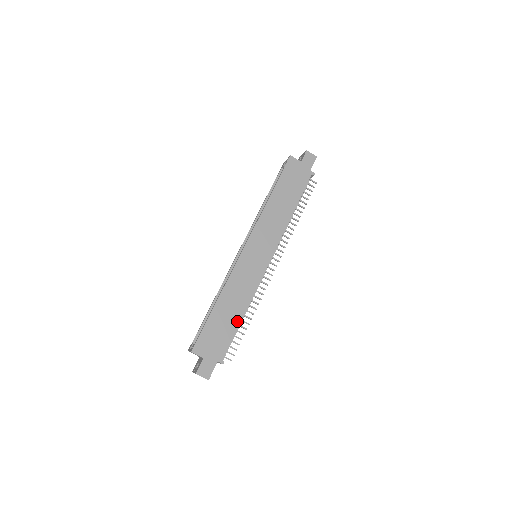
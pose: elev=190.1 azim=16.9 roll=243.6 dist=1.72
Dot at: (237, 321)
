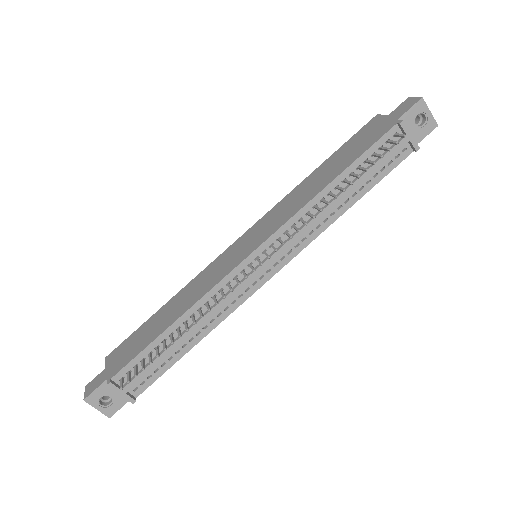
Dot at: (161, 331)
